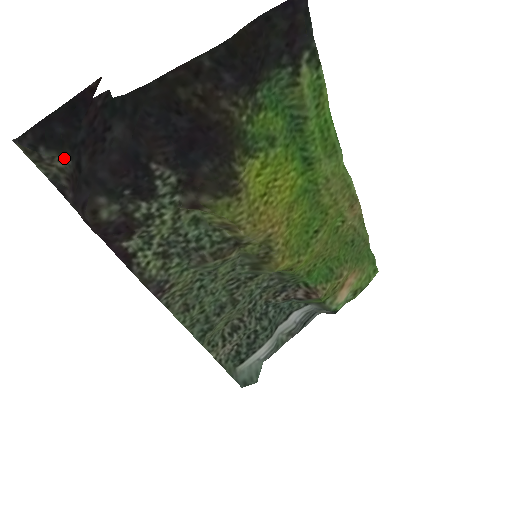
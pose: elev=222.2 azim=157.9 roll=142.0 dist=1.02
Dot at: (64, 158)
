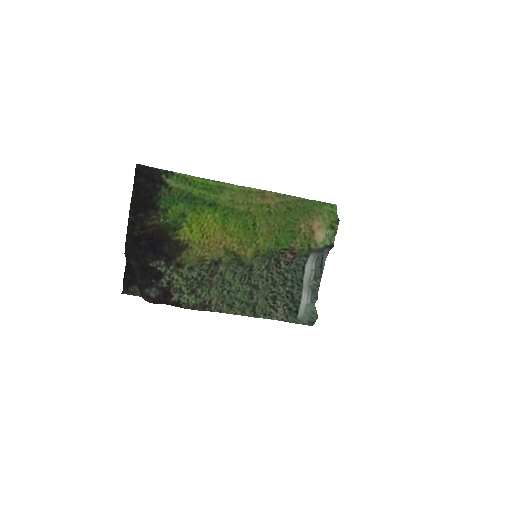
Dot at: occluded
